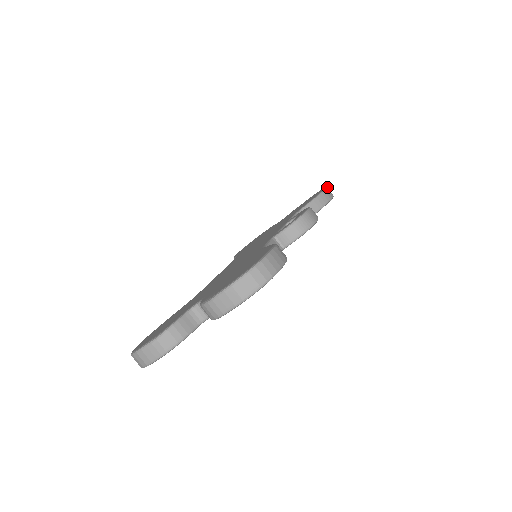
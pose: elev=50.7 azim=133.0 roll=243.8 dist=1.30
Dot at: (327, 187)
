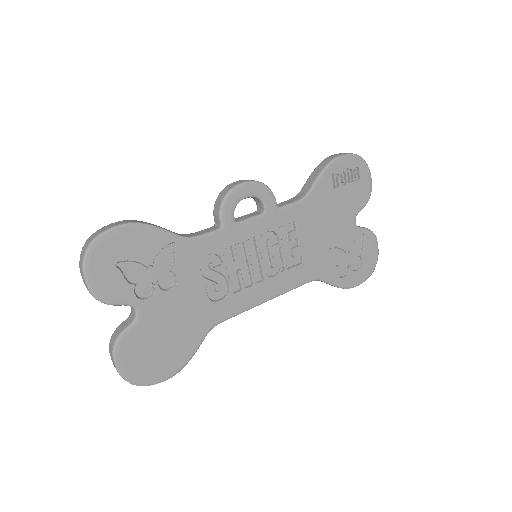
Dot at: occluded
